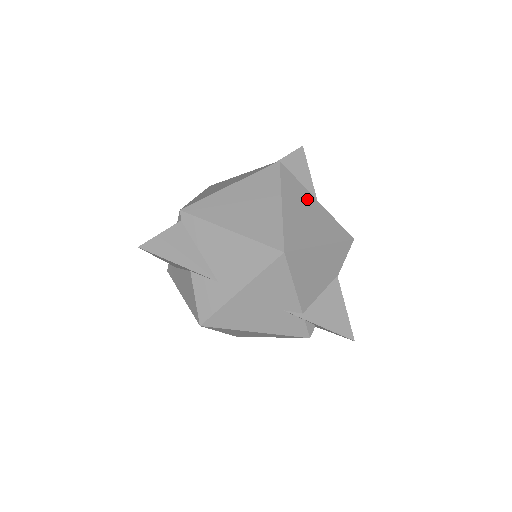
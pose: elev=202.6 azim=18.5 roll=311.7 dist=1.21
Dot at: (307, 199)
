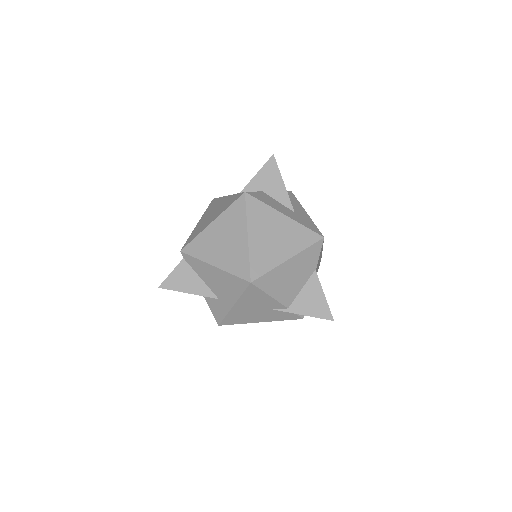
Dot at: (274, 219)
